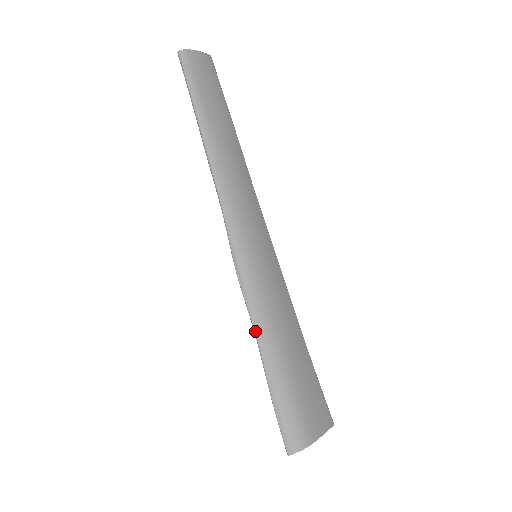
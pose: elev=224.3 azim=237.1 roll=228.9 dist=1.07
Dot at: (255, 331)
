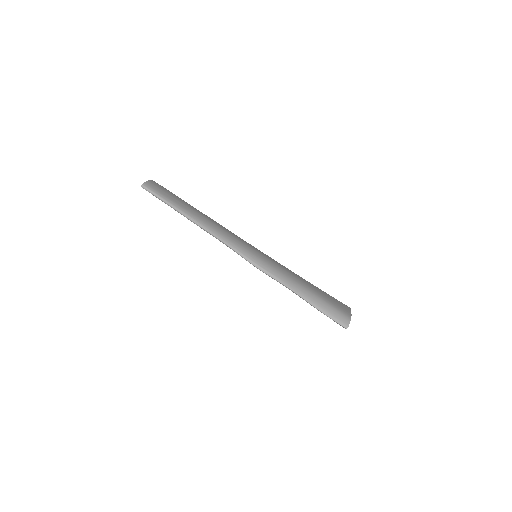
Dot at: (287, 286)
